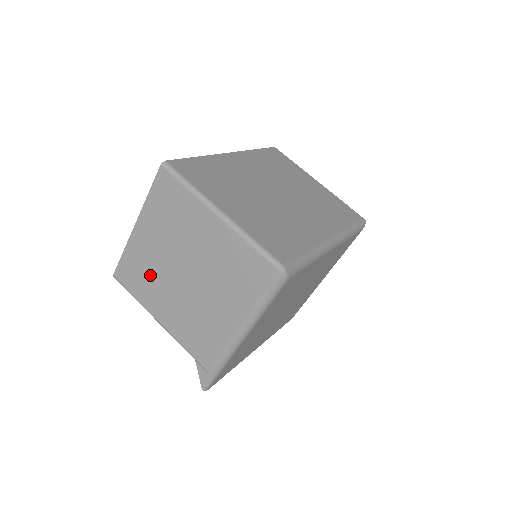
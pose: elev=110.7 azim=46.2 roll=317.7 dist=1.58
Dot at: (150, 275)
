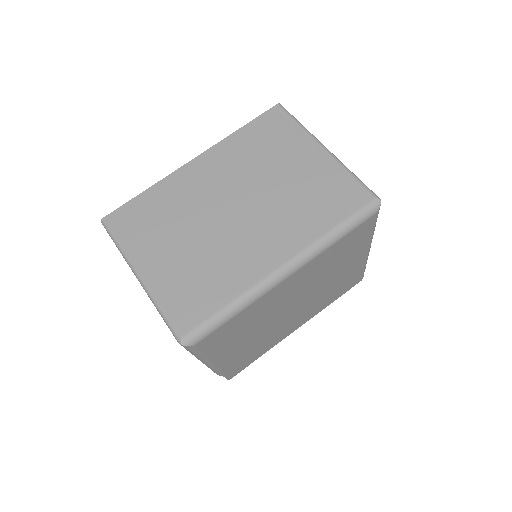
Dot at: occluded
